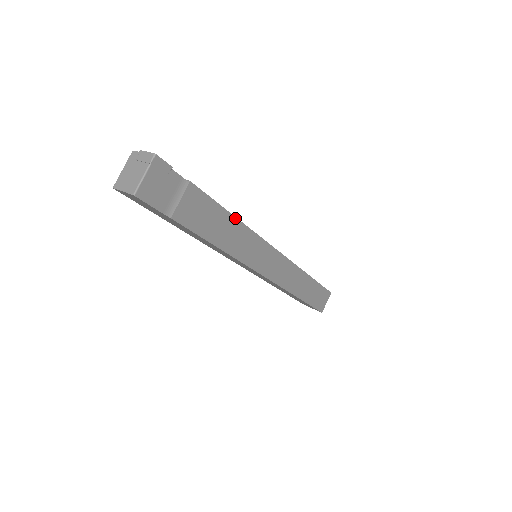
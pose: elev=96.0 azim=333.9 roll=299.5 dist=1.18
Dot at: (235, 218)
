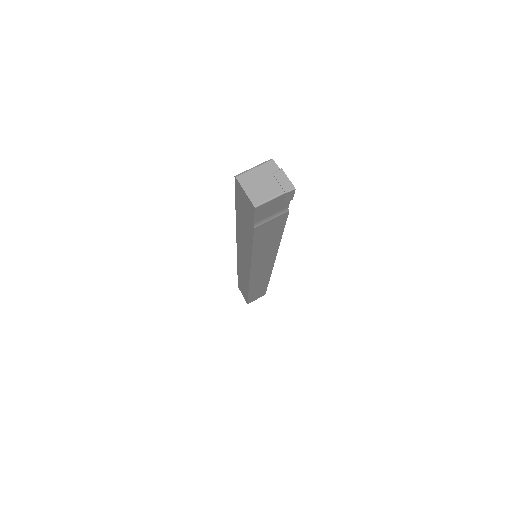
Dot at: (280, 239)
